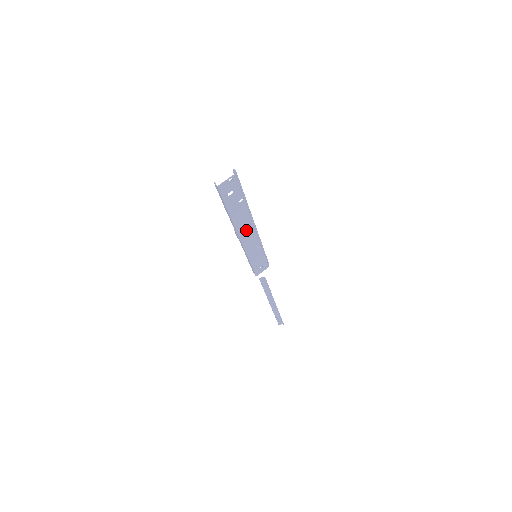
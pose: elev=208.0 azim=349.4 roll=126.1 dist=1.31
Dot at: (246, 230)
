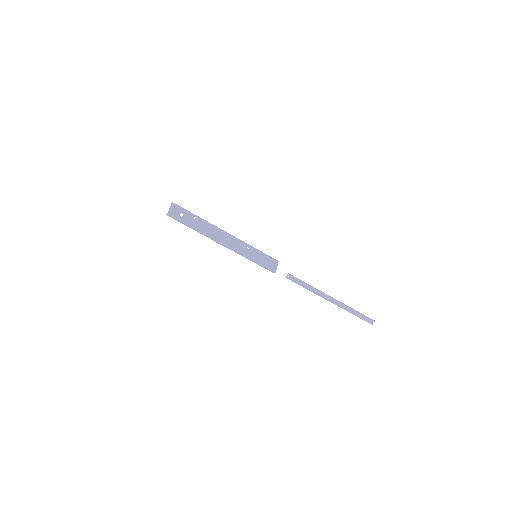
Dot at: (222, 237)
